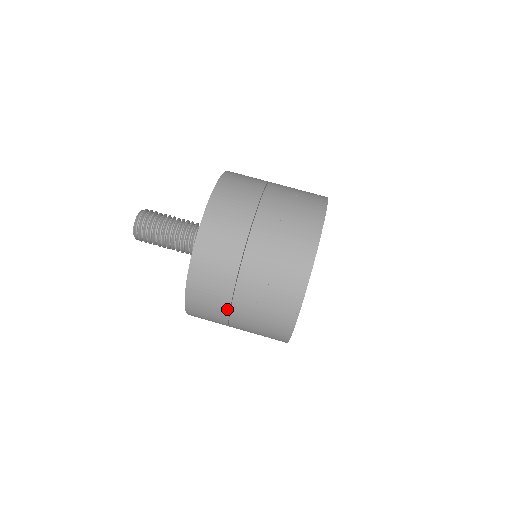
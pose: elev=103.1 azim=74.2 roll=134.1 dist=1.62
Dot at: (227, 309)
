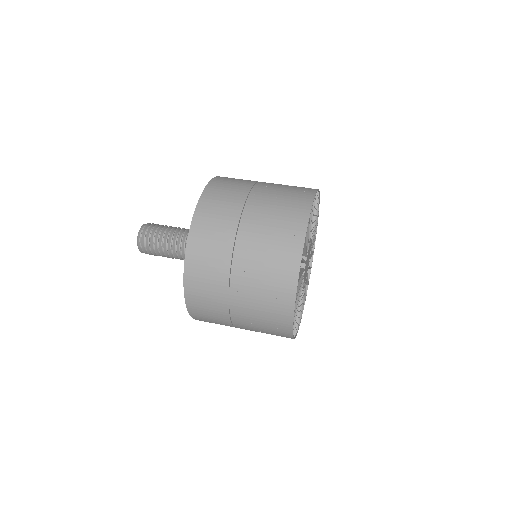
Dot at: (227, 318)
